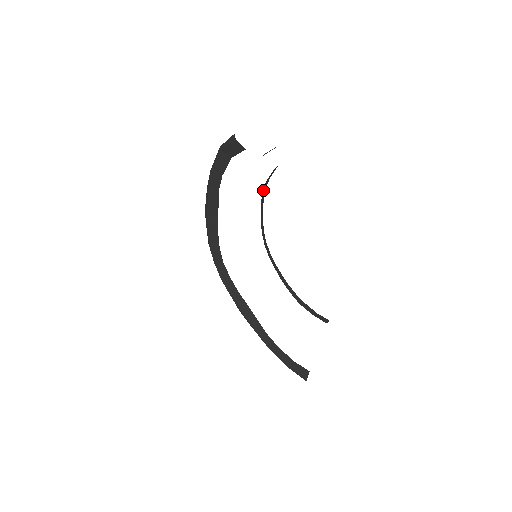
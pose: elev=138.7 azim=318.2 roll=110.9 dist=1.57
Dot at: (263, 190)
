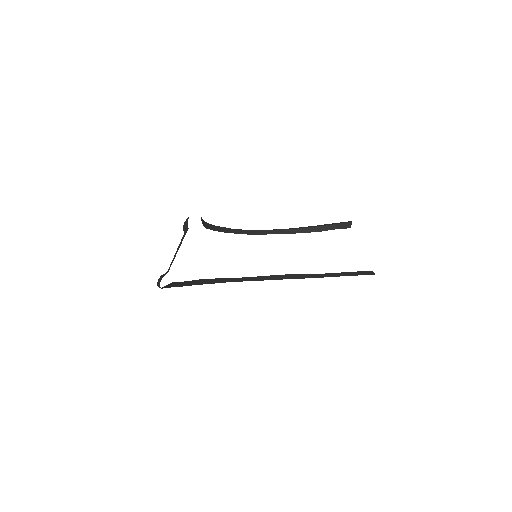
Dot at: occluded
